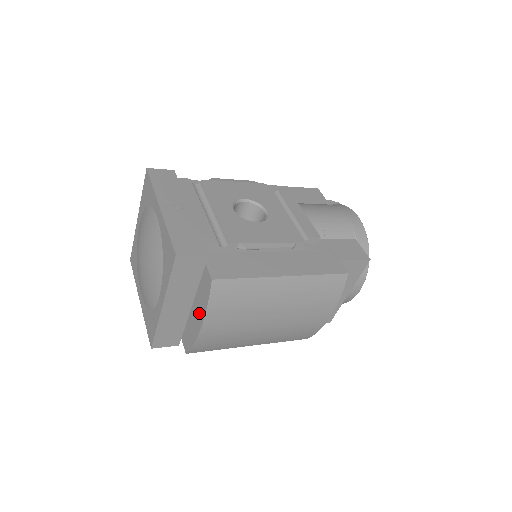
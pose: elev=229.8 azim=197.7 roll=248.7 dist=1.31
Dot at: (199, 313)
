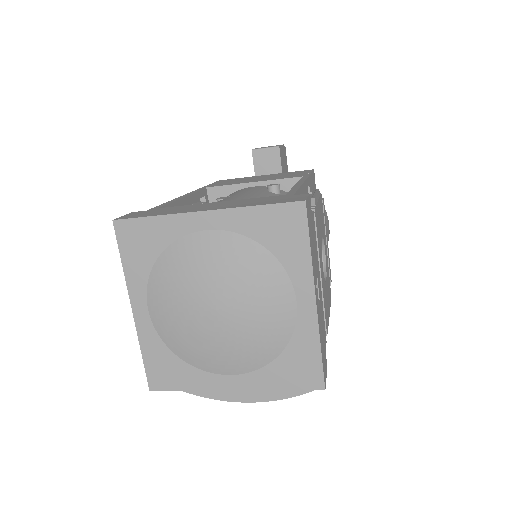
Dot at: occluded
